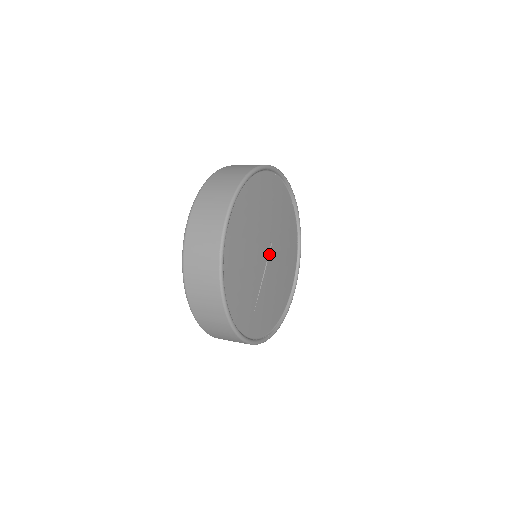
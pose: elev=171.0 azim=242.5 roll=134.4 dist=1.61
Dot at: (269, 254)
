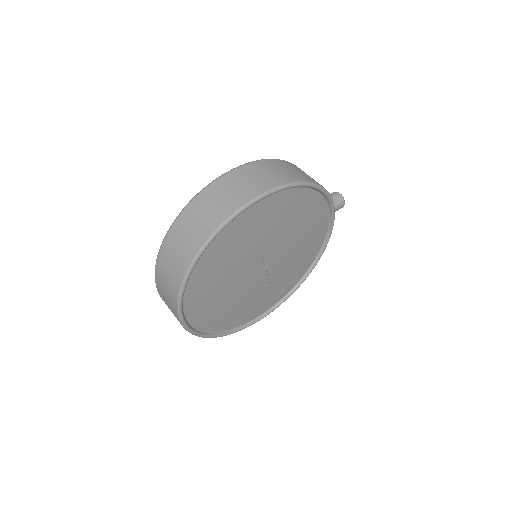
Dot at: (266, 261)
